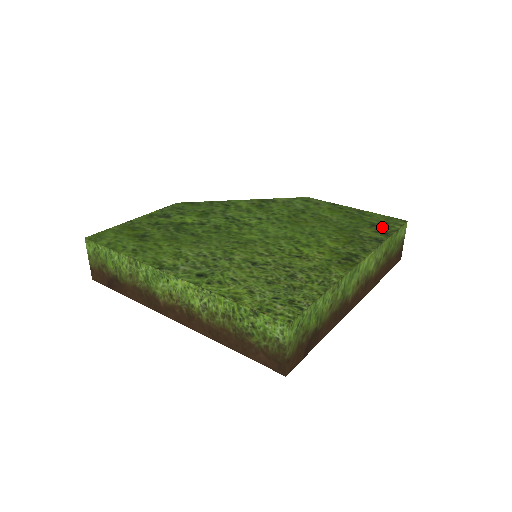
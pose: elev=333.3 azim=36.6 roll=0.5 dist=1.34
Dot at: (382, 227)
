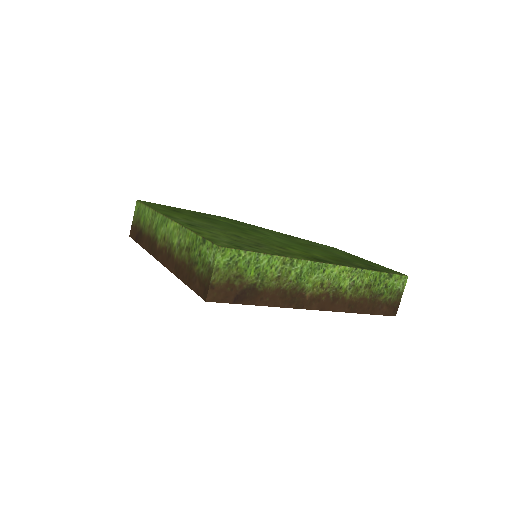
Dot at: (377, 268)
